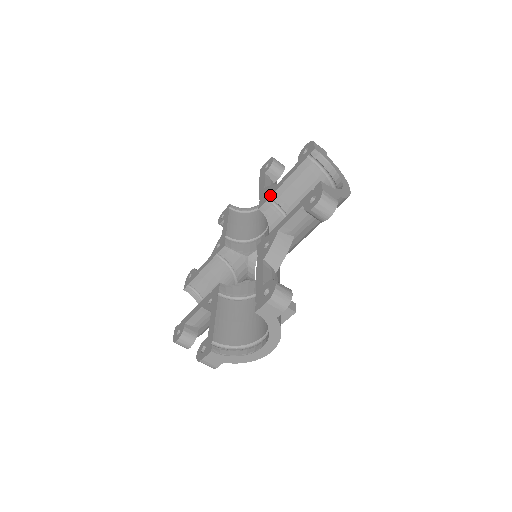
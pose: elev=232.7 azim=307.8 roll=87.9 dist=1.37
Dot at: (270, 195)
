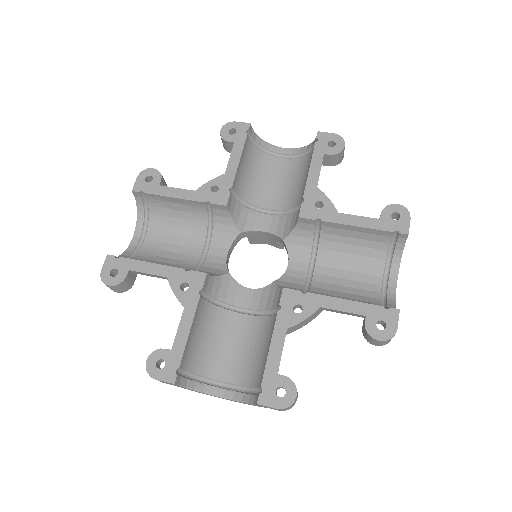
Dot at: (324, 219)
